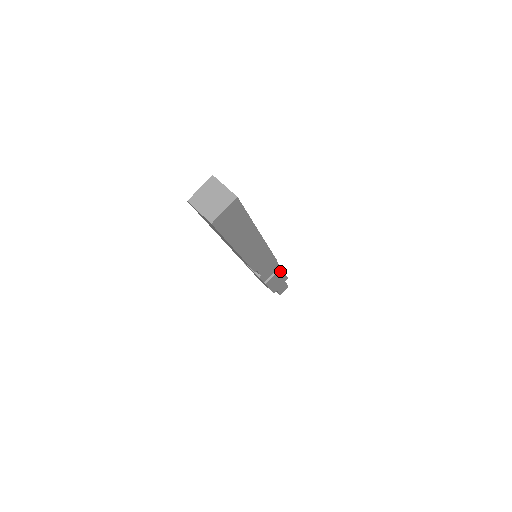
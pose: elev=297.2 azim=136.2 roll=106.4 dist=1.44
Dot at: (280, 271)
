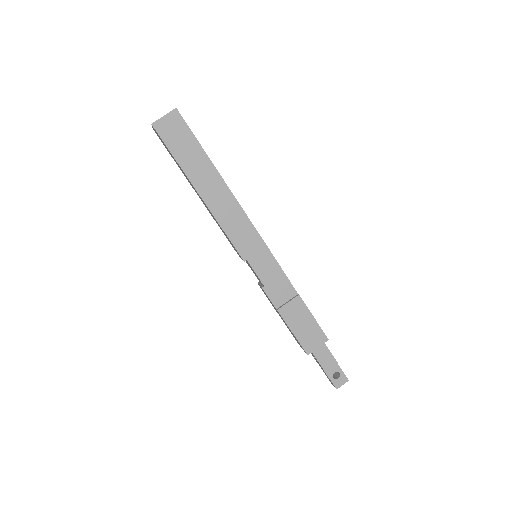
Dot at: (300, 303)
